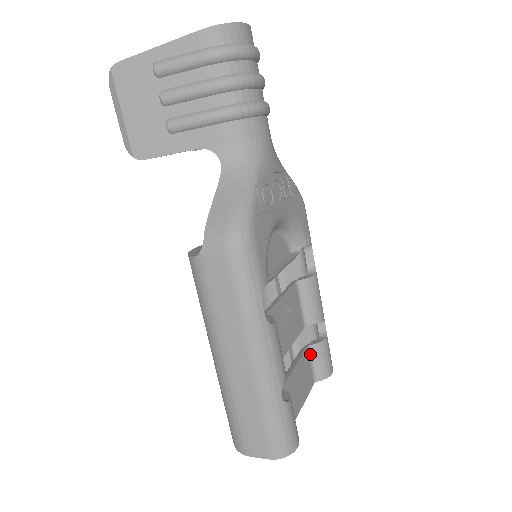
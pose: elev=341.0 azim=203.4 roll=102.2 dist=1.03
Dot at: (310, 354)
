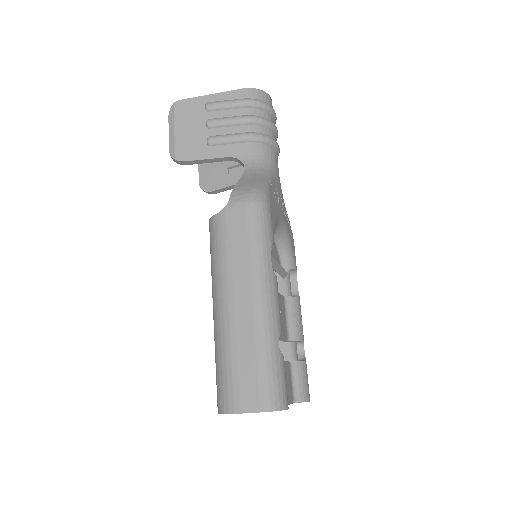
Dot at: (291, 371)
